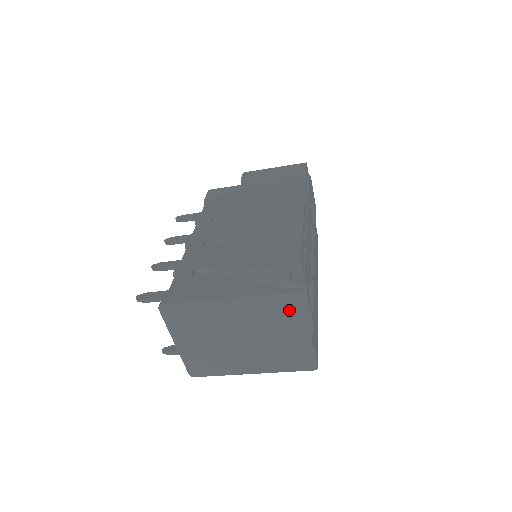
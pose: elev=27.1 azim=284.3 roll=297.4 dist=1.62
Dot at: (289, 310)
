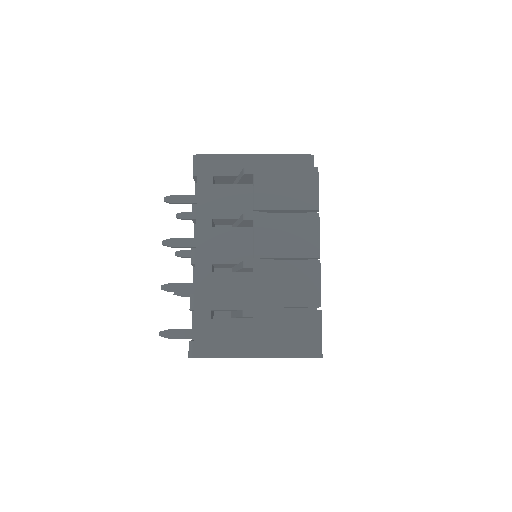
Dot at: occluded
